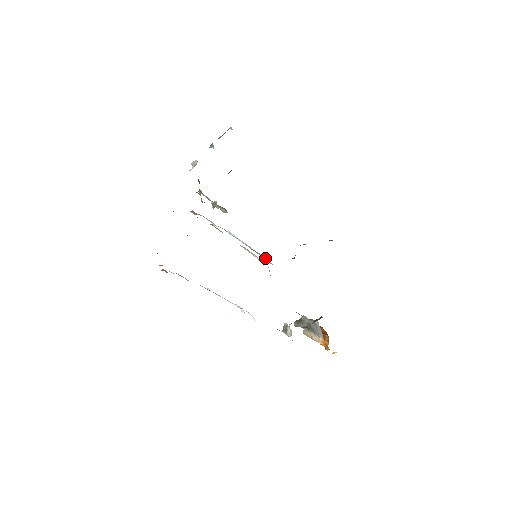
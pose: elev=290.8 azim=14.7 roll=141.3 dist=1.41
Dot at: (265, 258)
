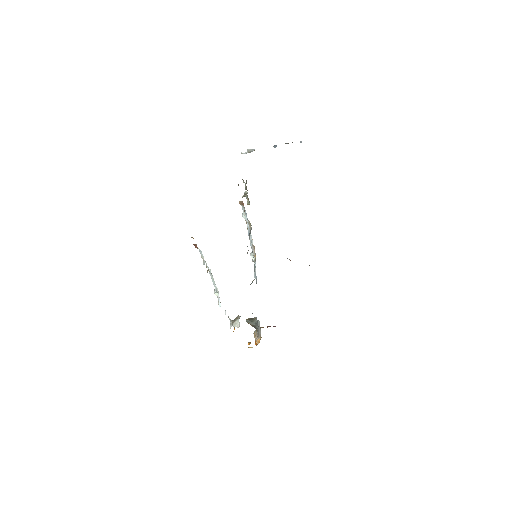
Dot at: occluded
